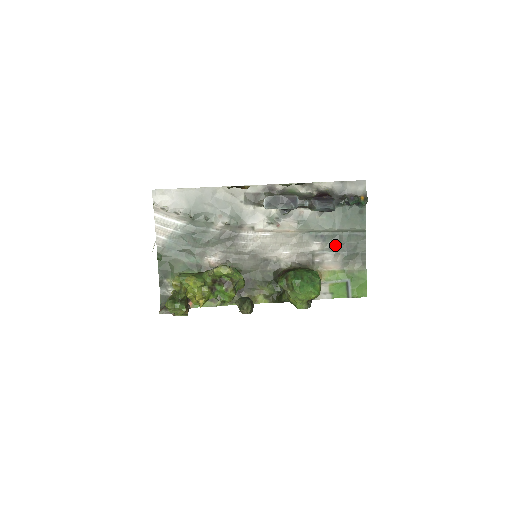
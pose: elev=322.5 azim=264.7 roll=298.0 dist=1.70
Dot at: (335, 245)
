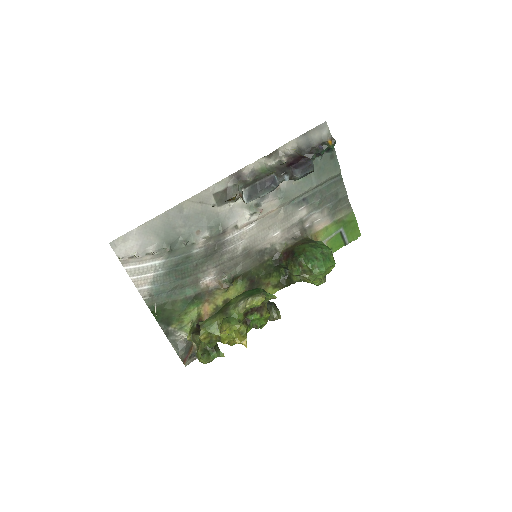
Dot at: (319, 202)
